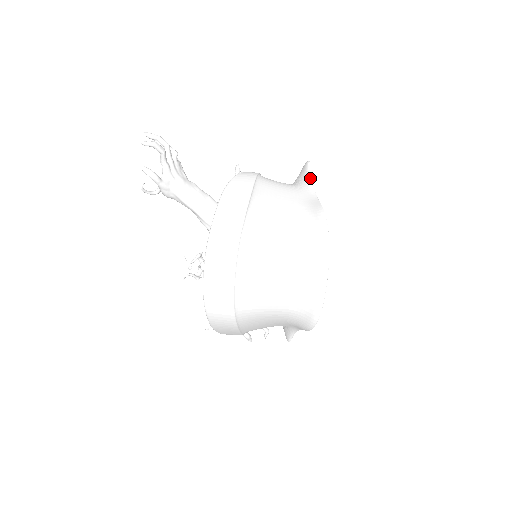
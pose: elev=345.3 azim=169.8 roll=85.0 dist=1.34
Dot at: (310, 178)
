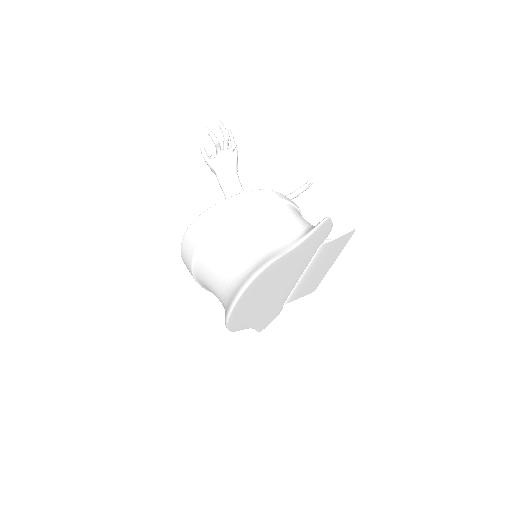
Dot at: (311, 231)
